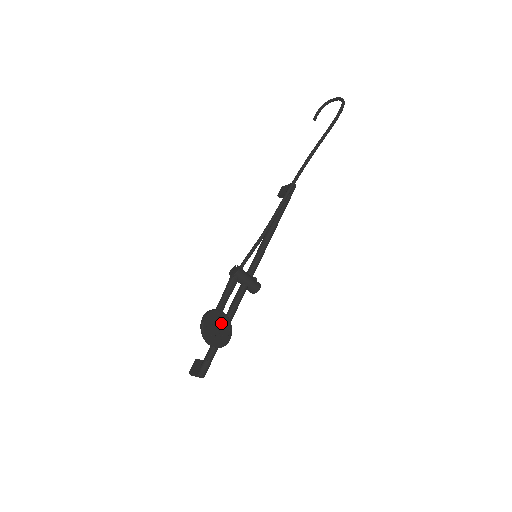
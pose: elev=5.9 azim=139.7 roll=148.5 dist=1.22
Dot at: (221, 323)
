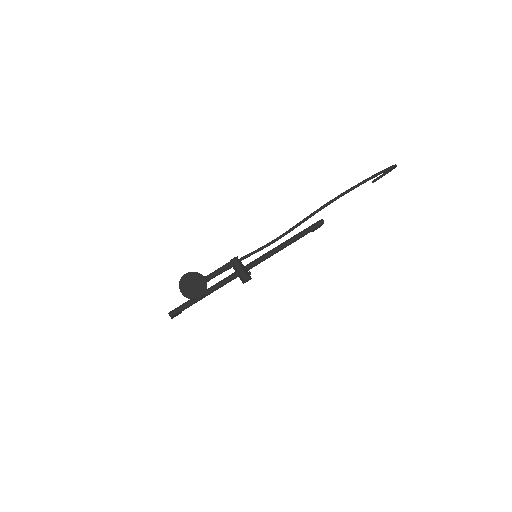
Dot at: (198, 284)
